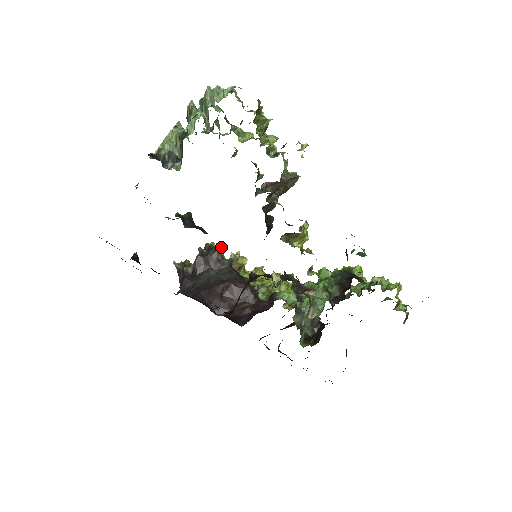
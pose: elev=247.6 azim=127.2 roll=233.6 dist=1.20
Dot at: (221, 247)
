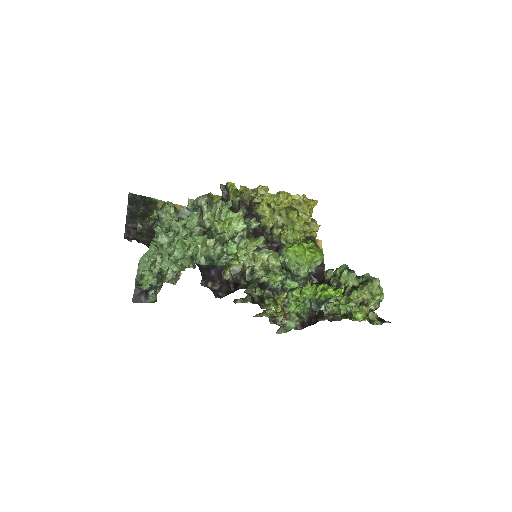
Dot at: (237, 204)
